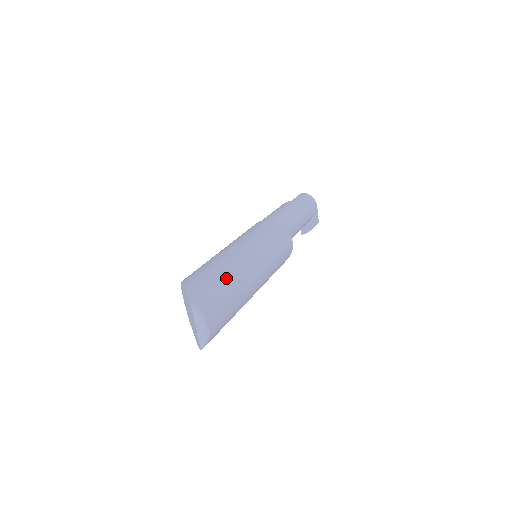
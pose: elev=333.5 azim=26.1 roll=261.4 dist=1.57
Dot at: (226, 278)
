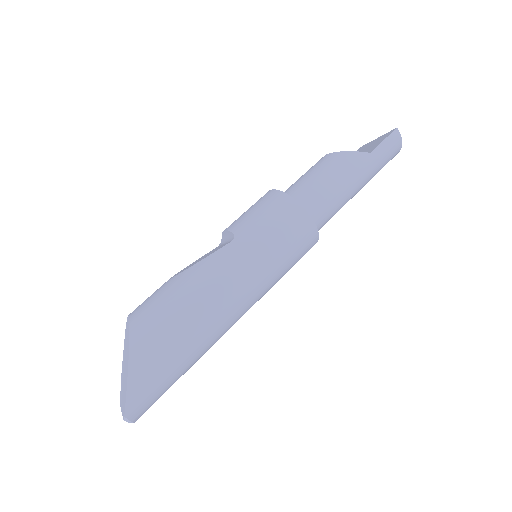
Dot at: (188, 361)
